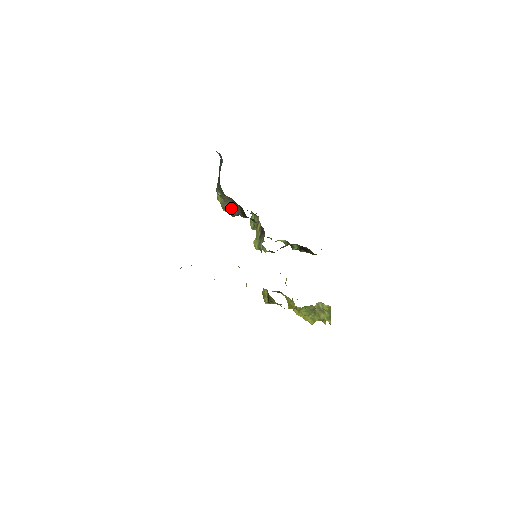
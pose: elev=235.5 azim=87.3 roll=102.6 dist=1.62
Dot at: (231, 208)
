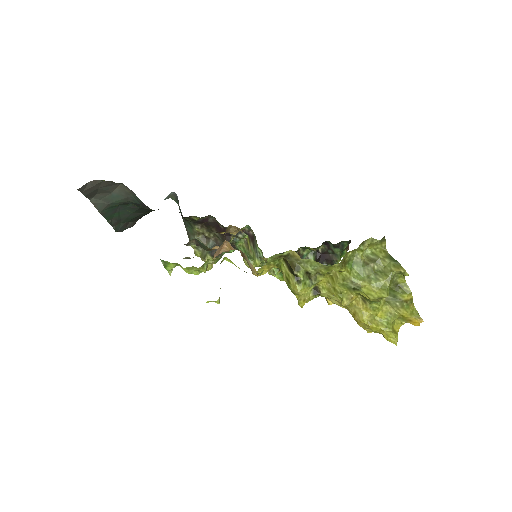
Dot at: occluded
